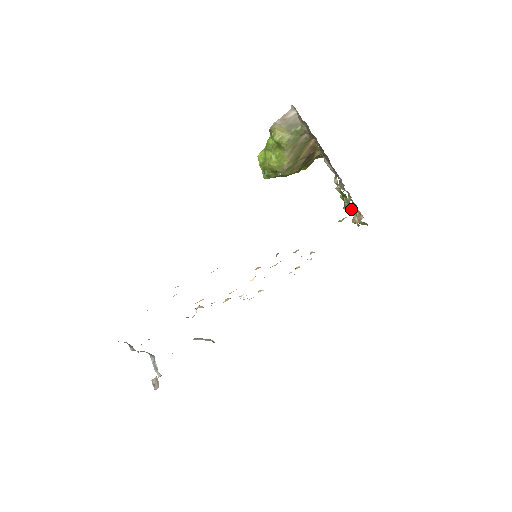
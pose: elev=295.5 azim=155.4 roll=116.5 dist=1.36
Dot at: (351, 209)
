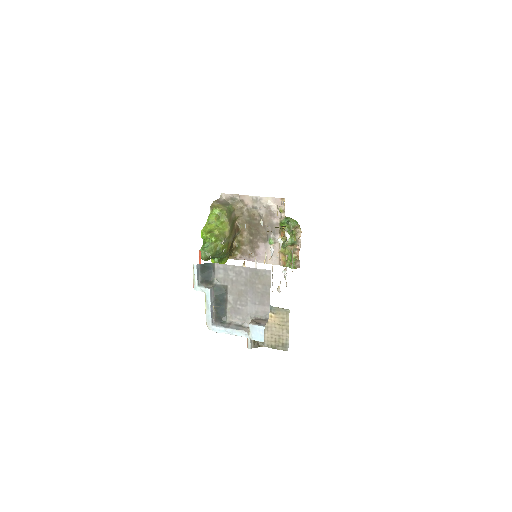
Dot at: occluded
